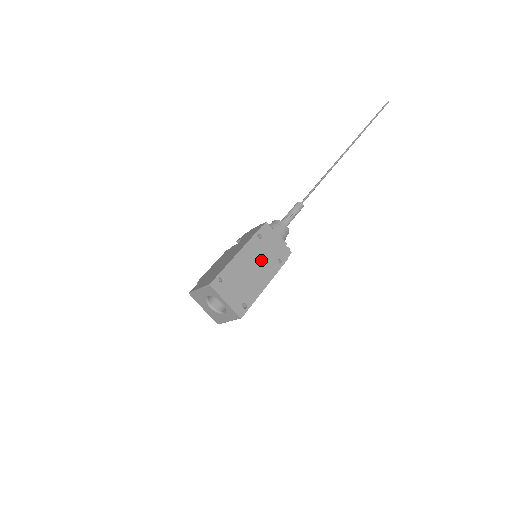
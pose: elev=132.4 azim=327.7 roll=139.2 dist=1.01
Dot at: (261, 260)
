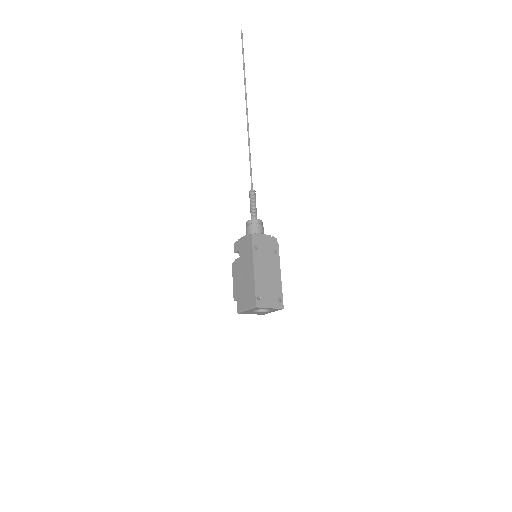
Dot at: (267, 262)
